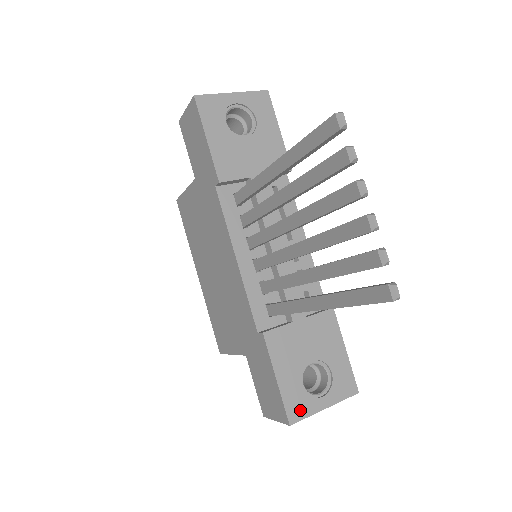
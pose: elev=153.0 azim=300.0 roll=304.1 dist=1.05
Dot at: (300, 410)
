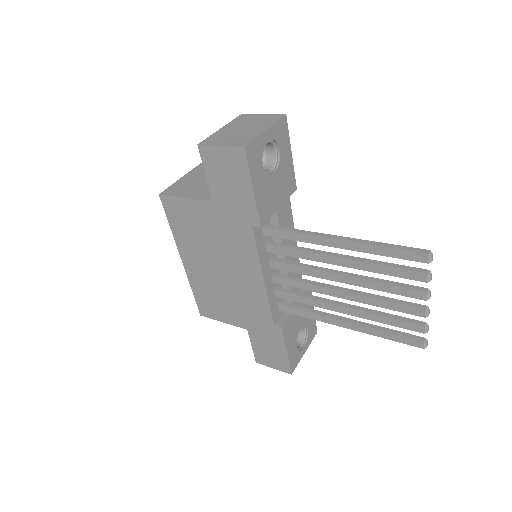
Dot at: (295, 362)
